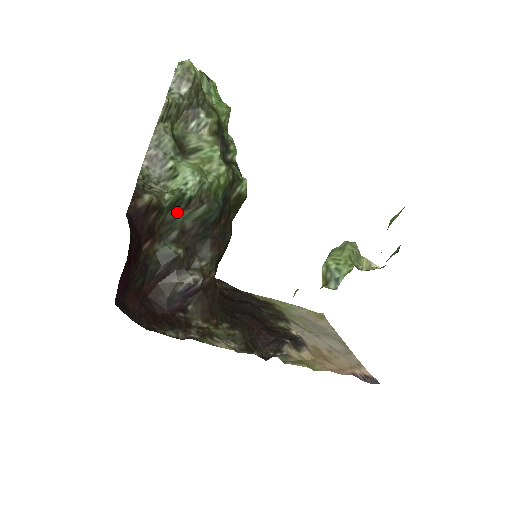
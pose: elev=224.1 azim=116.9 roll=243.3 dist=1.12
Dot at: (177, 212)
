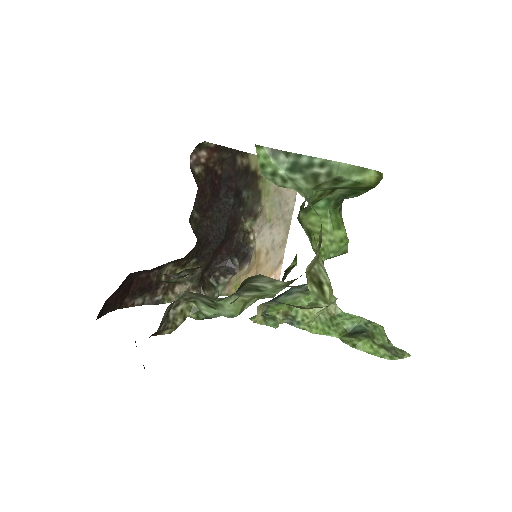
Dot at: occluded
